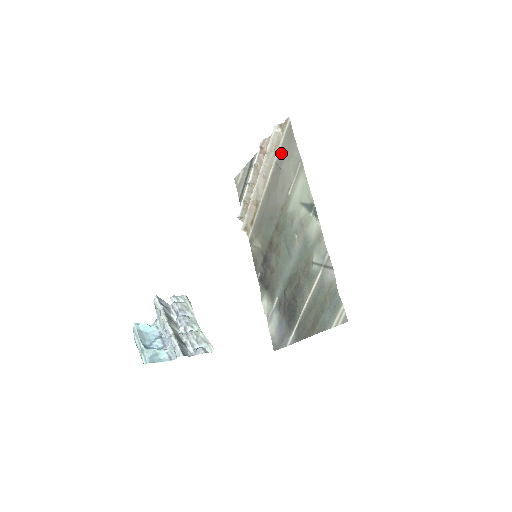
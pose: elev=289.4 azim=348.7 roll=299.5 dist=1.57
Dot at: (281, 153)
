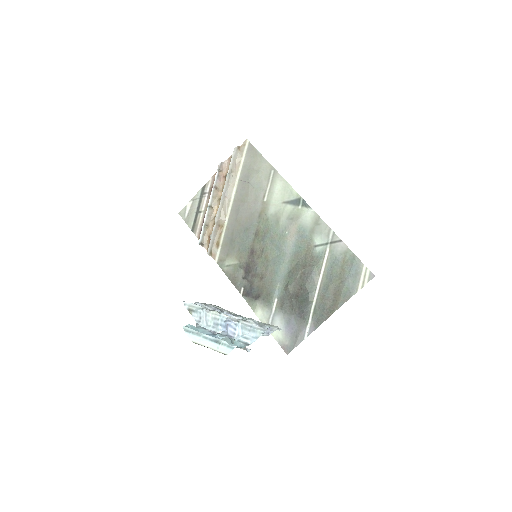
Dot at: (245, 170)
